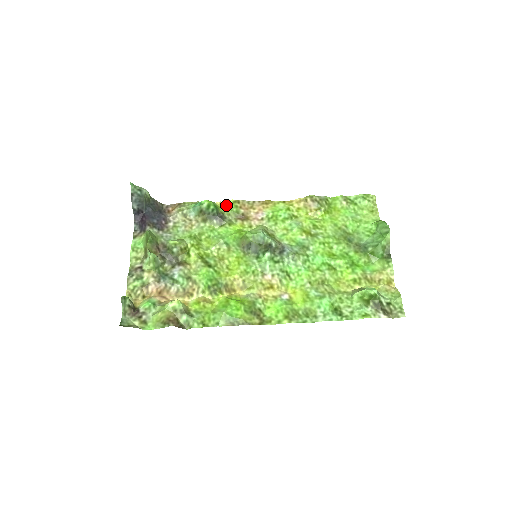
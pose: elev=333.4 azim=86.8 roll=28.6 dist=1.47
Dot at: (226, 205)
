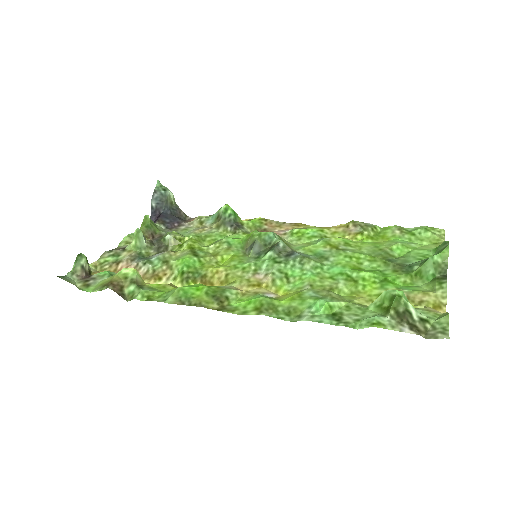
Dot at: (250, 220)
